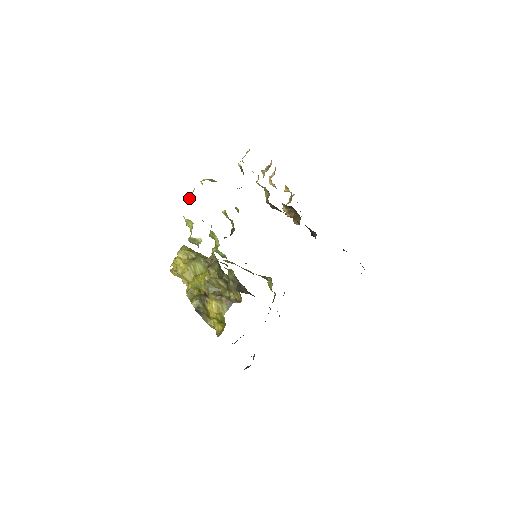
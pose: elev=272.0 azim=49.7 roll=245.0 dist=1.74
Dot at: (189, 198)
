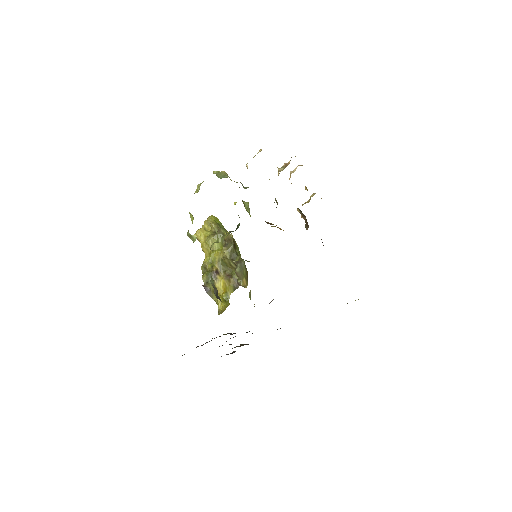
Dot at: (197, 189)
